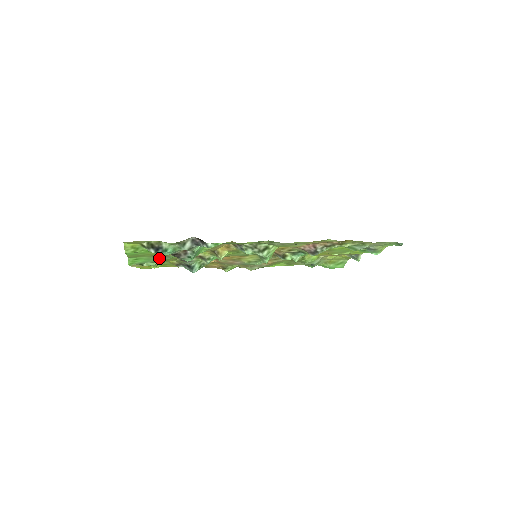
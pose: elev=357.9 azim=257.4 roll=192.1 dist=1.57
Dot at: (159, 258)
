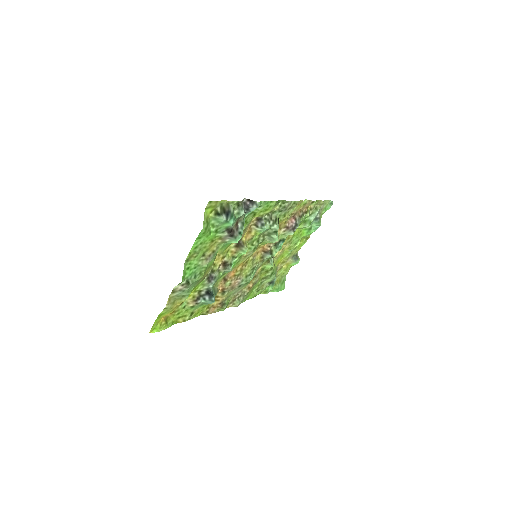
Dot at: (204, 263)
